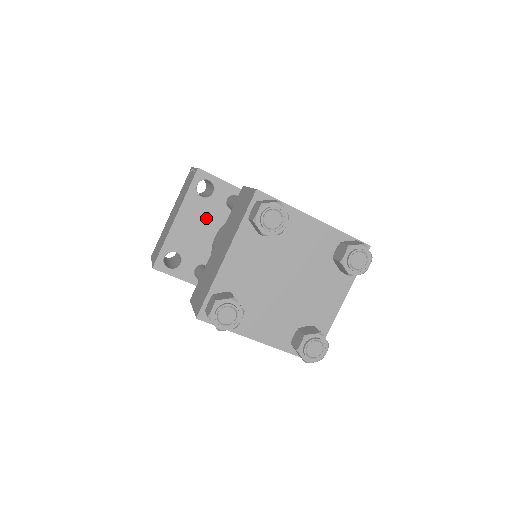
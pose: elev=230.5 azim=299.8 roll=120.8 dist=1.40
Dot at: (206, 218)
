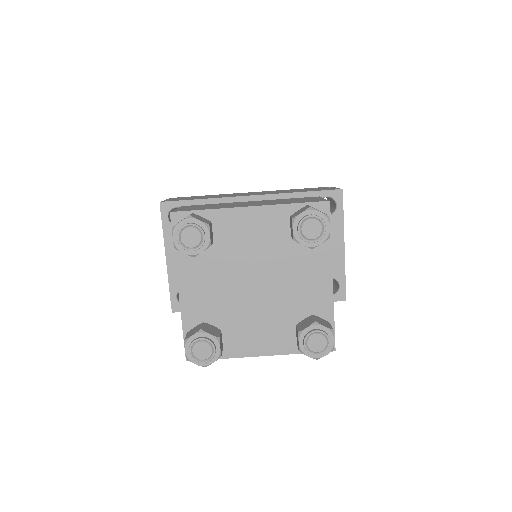
Dot at: occluded
